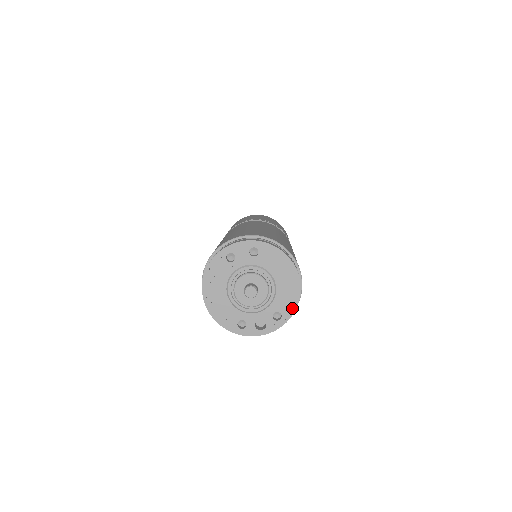
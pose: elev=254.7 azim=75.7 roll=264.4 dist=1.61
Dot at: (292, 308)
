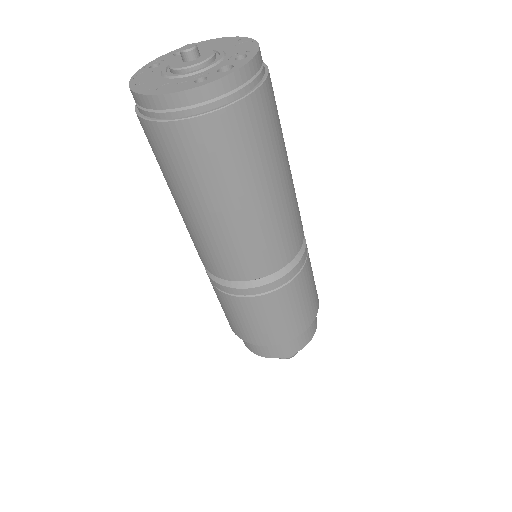
Dot at: (253, 47)
